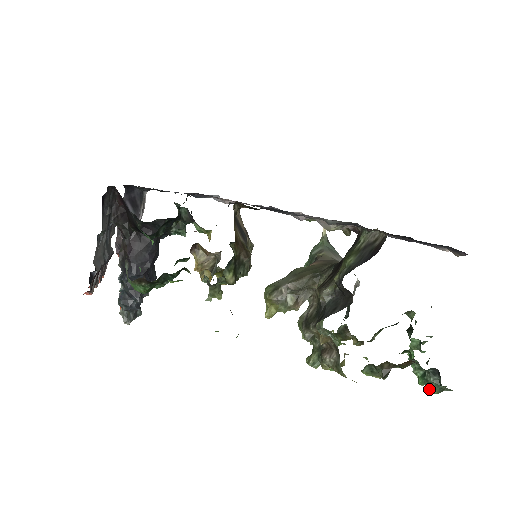
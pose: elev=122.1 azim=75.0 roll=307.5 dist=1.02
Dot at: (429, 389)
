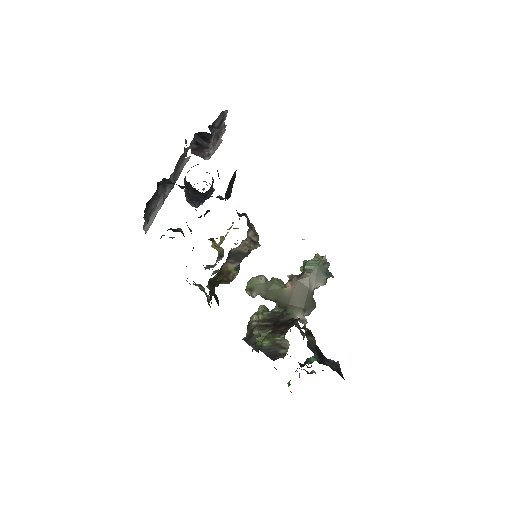
Dot at: occluded
